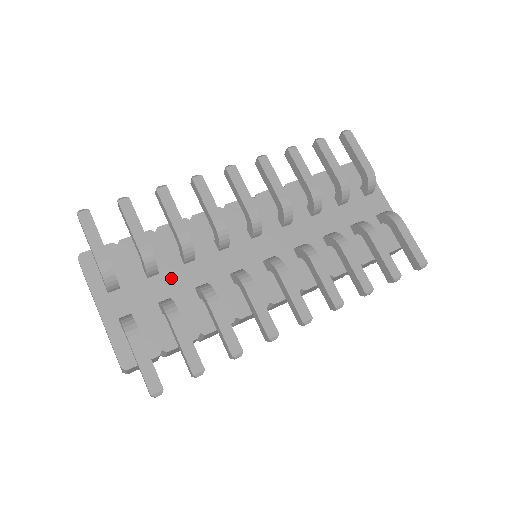
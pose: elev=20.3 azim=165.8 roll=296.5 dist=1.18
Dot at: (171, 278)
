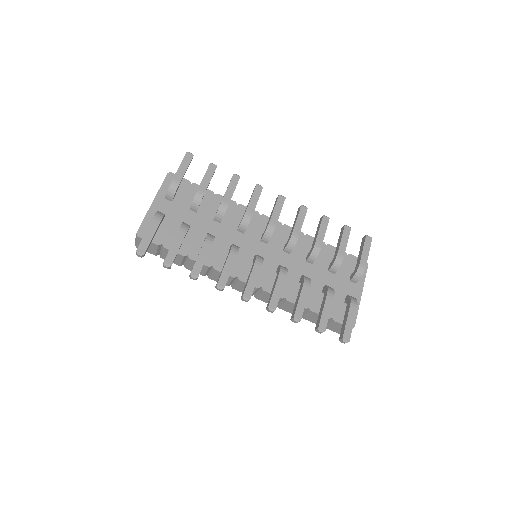
Dot at: (200, 220)
